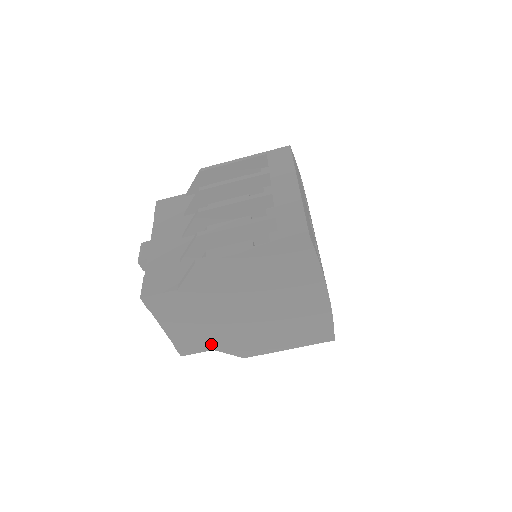
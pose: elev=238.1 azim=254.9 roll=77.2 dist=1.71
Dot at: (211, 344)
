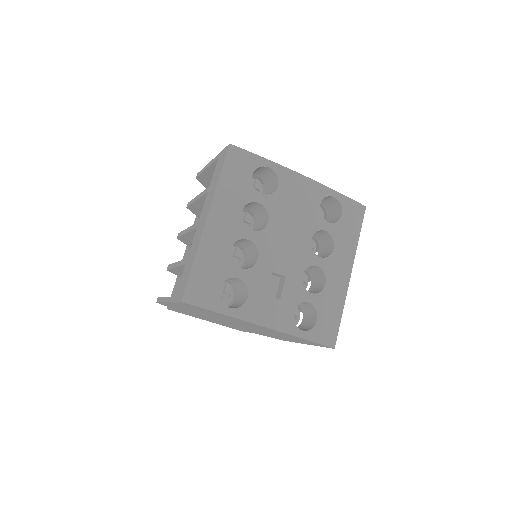
Dot at: (248, 331)
